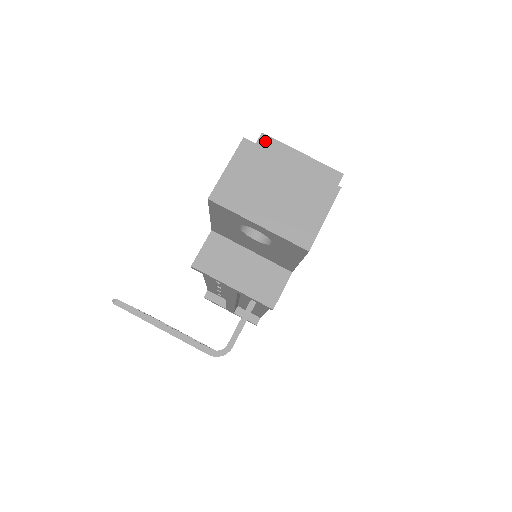
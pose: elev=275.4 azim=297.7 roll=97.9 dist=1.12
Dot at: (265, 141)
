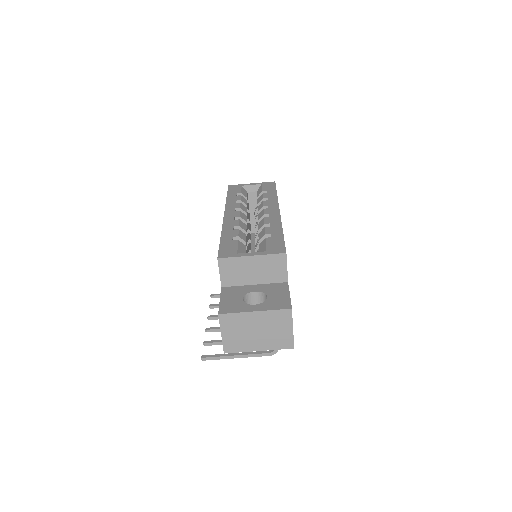
Dot at: (223, 263)
